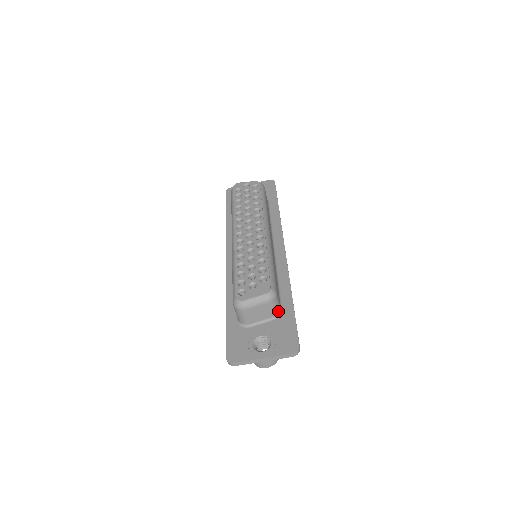
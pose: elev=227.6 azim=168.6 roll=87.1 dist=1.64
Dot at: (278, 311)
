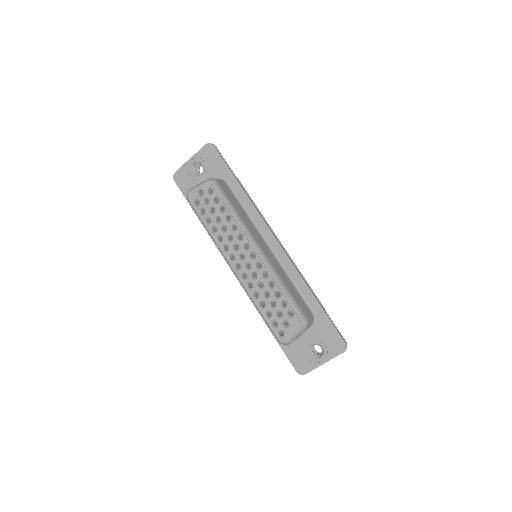
Dot at: (312, 320)
